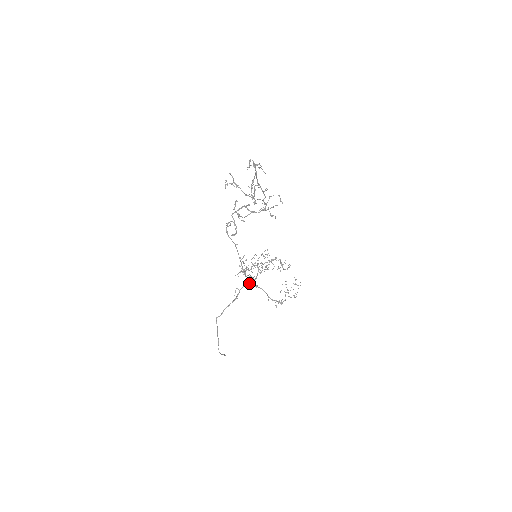
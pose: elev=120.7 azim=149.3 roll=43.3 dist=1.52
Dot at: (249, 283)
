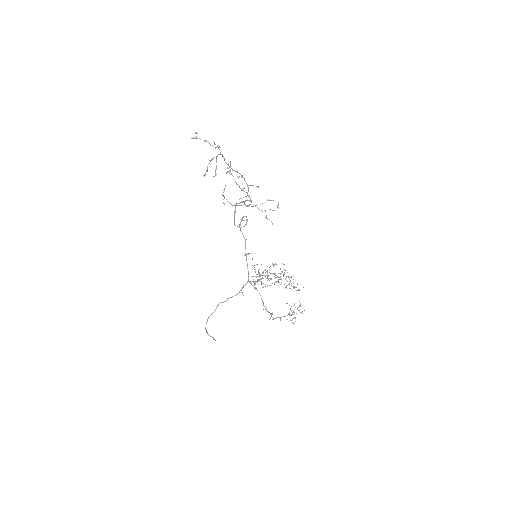
Dot at: occluded
